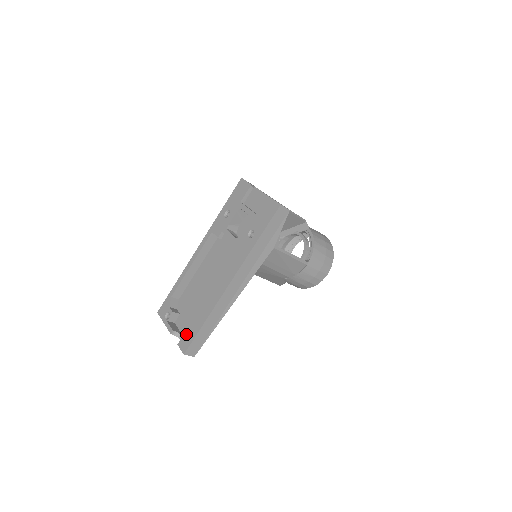
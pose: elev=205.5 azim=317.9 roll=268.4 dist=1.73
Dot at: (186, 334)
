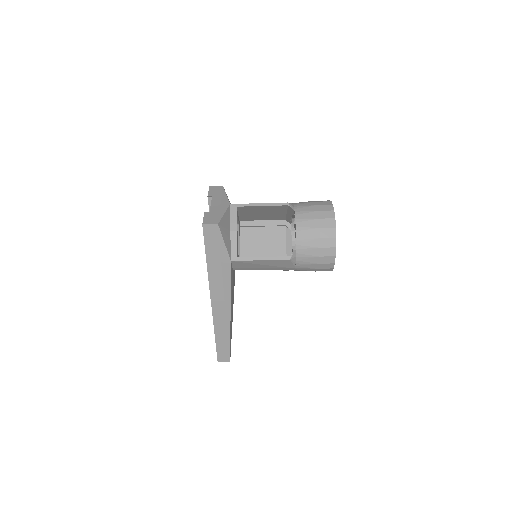
Dot at: occluded
